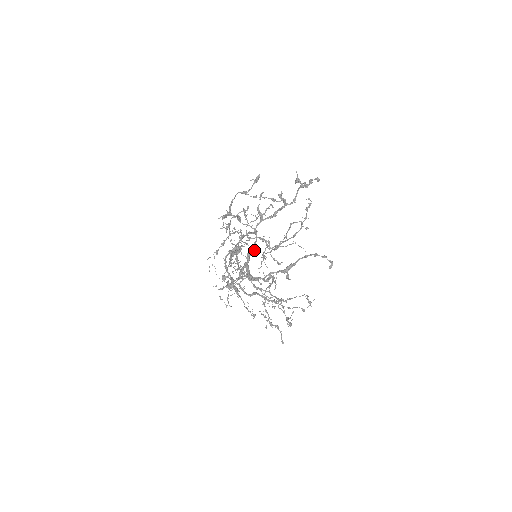
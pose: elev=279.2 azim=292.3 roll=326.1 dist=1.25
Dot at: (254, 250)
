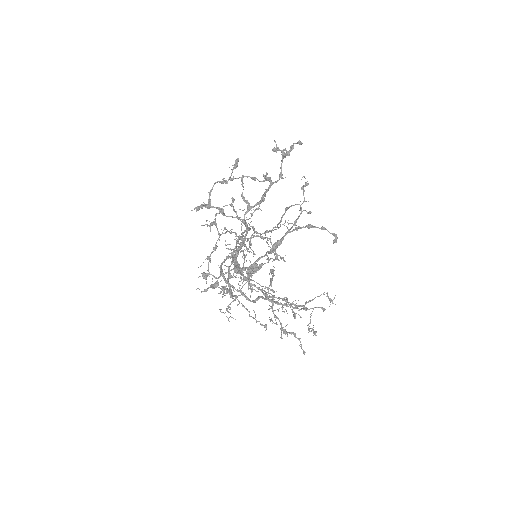
Dot at: (244, 243)
